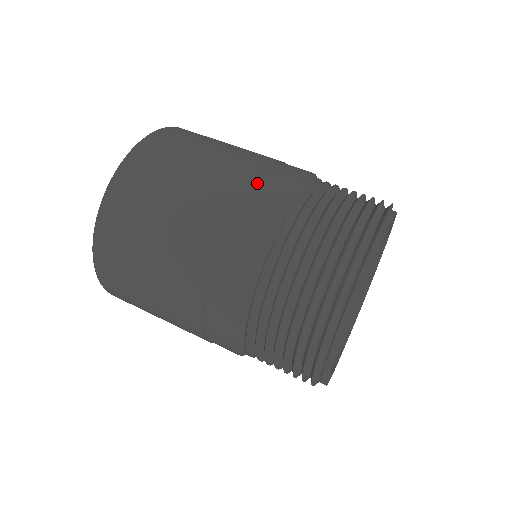
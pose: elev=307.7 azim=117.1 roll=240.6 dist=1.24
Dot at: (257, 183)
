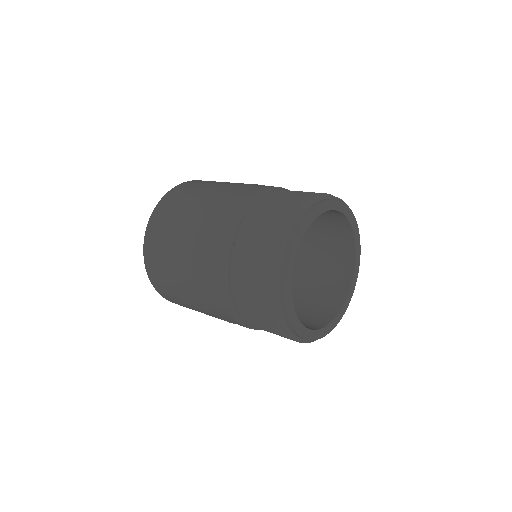
Dot at: occluded
